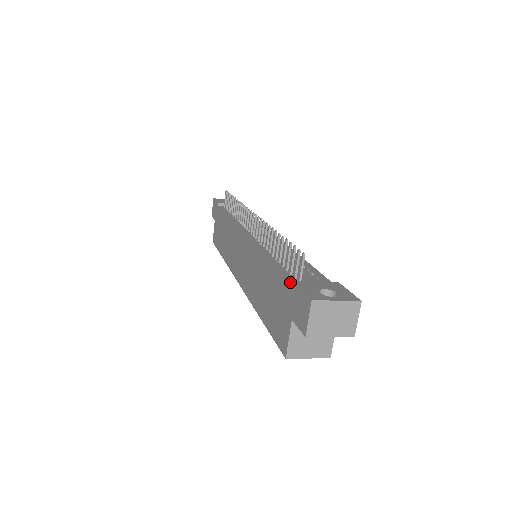
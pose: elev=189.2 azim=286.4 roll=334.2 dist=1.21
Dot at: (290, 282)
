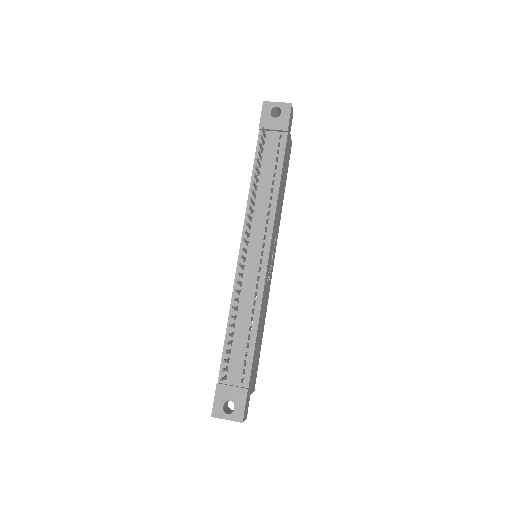
Dot at: (219, 377)
